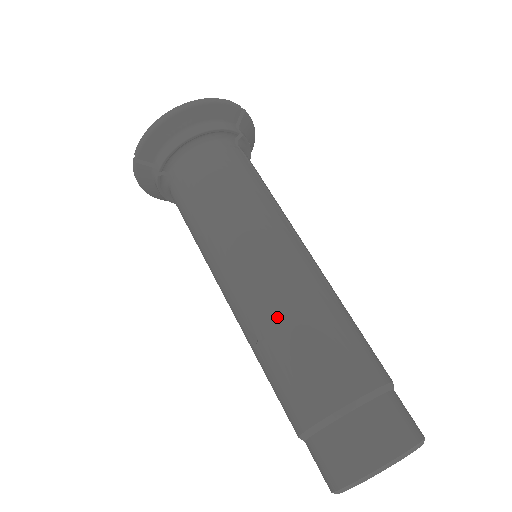
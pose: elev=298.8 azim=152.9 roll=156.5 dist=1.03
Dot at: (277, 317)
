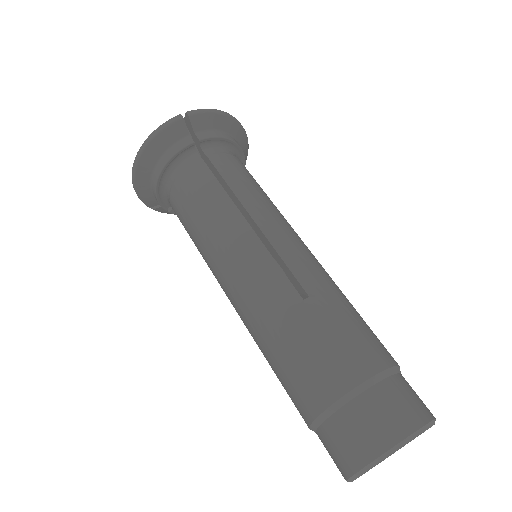
Dot at: (256, 337)
